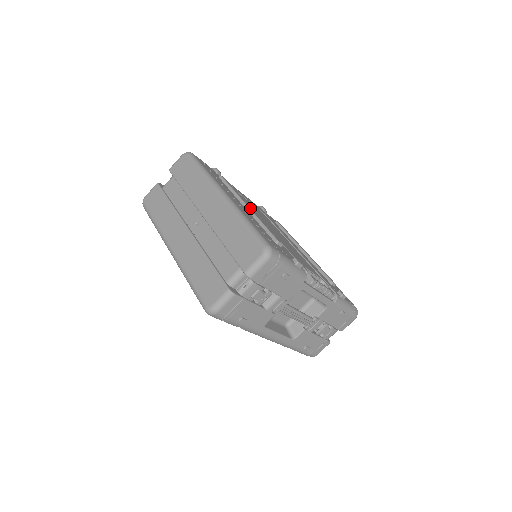
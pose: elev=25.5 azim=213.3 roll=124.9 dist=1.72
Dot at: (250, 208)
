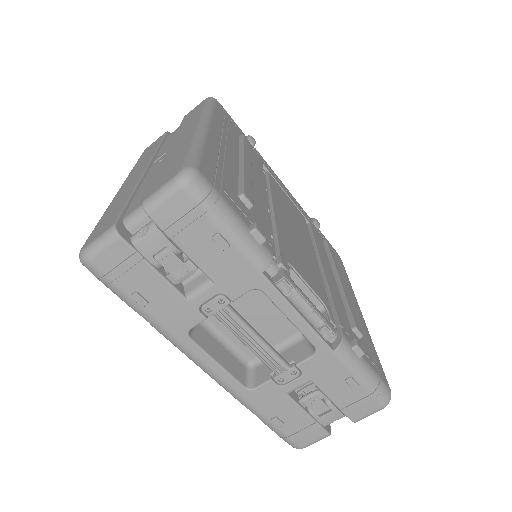
Dot at: (245, 162)
